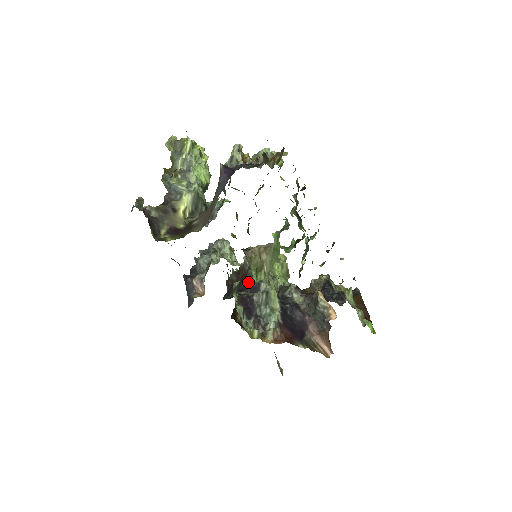
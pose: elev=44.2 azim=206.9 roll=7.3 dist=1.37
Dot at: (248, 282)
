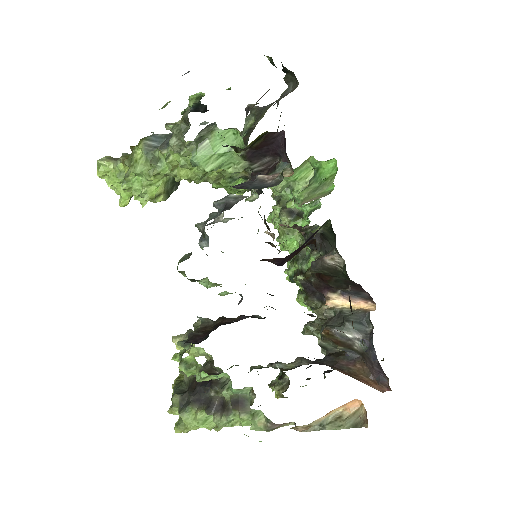
Dot at: occluded
